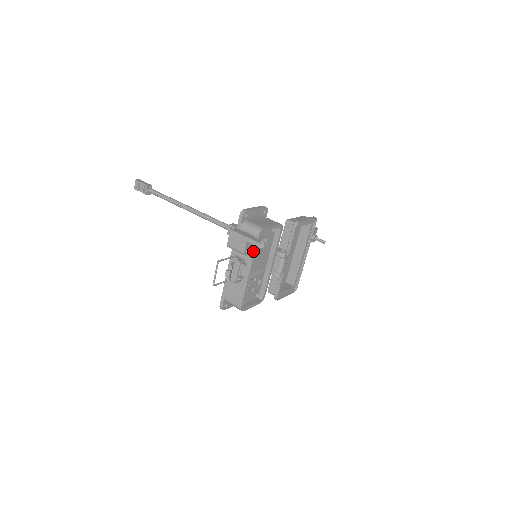
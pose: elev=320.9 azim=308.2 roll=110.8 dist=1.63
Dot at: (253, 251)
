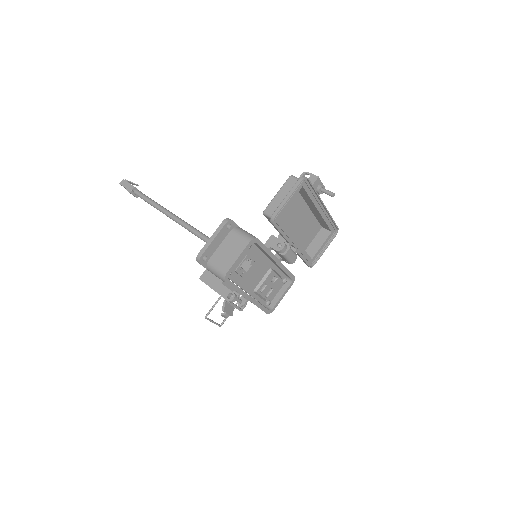
Dot at: occluded
